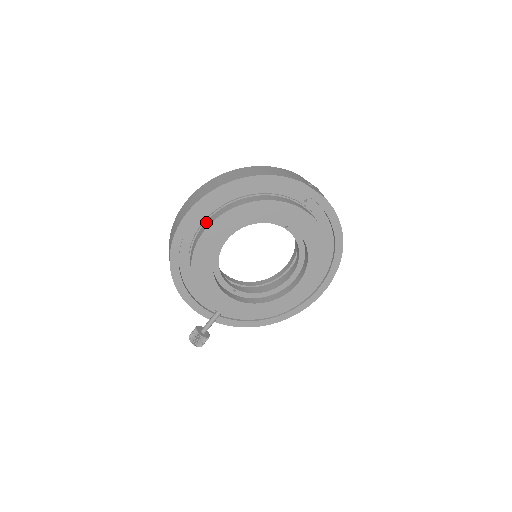
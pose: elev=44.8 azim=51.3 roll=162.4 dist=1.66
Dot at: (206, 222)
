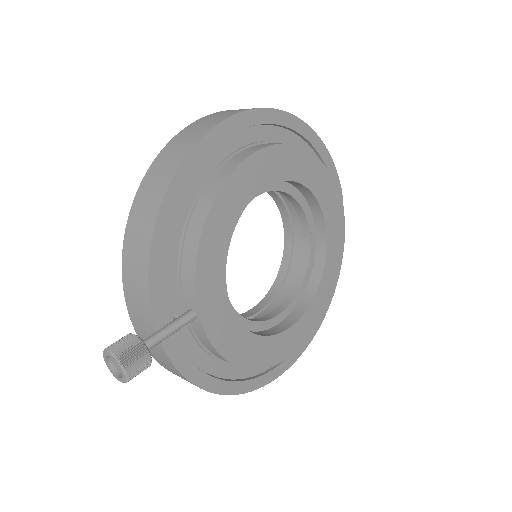
Dot at: (259, 144)
